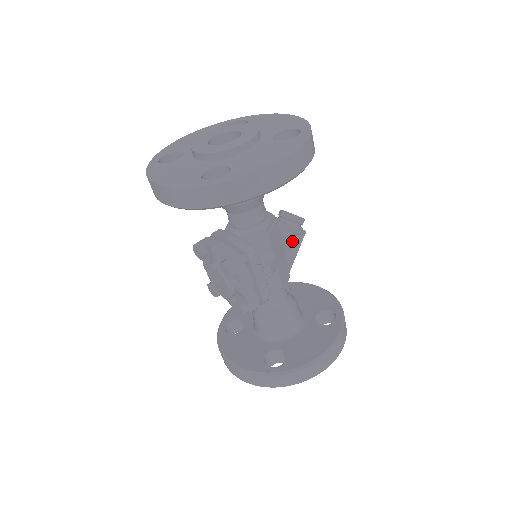
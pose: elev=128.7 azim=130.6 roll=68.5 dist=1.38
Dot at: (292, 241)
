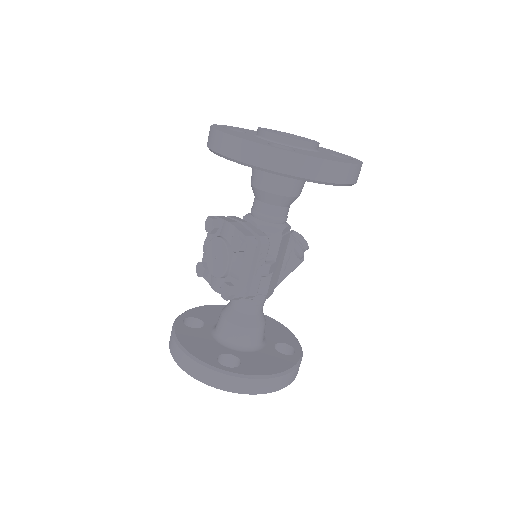
Dot at: (291, 260)
